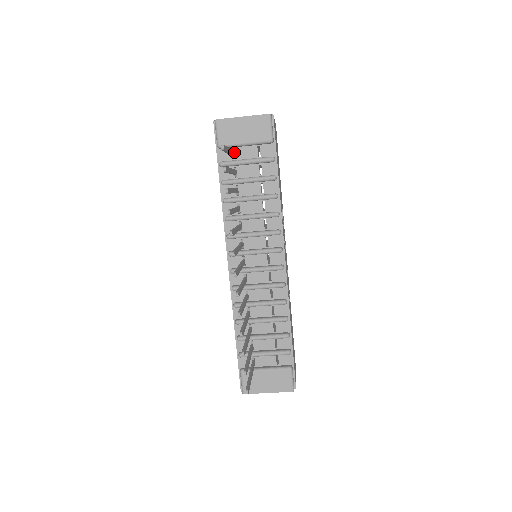
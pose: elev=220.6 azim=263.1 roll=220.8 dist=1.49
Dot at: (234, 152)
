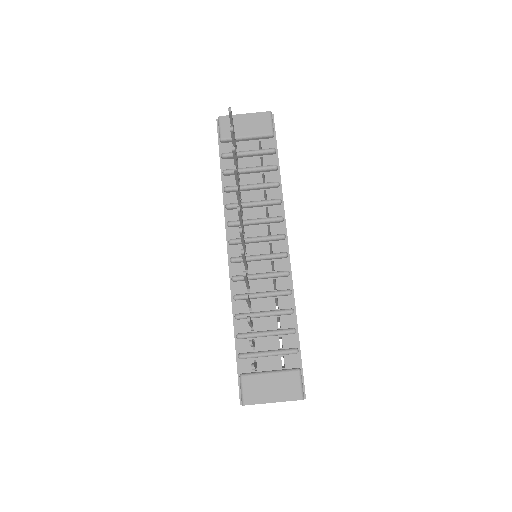
Dot at: (236, 145)
